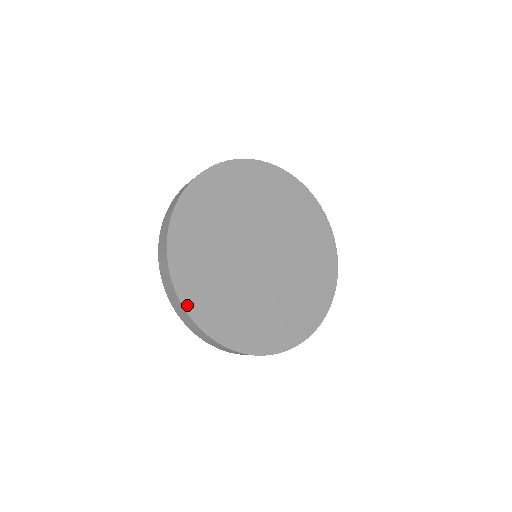
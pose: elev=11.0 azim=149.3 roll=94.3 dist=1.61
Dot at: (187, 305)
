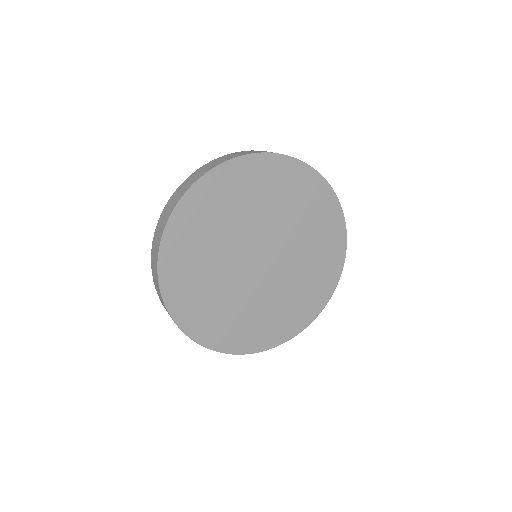
Dot at: (250, 350)
